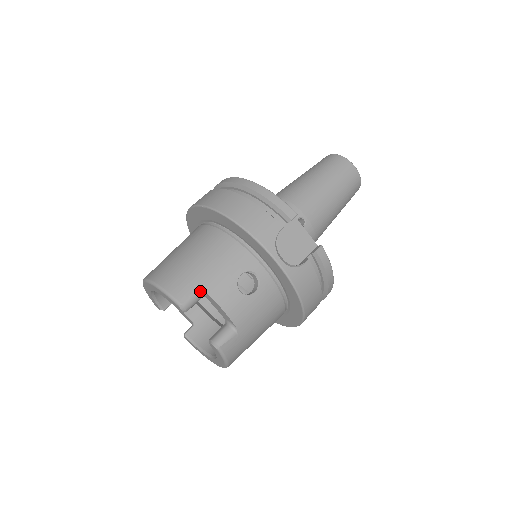
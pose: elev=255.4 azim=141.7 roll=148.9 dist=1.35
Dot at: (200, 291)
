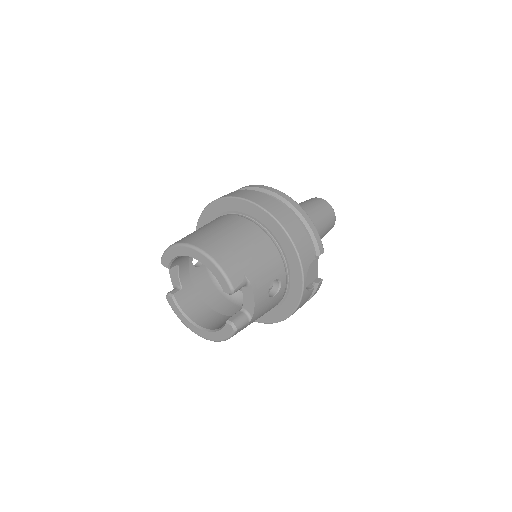
Dot at: (247, 282)
